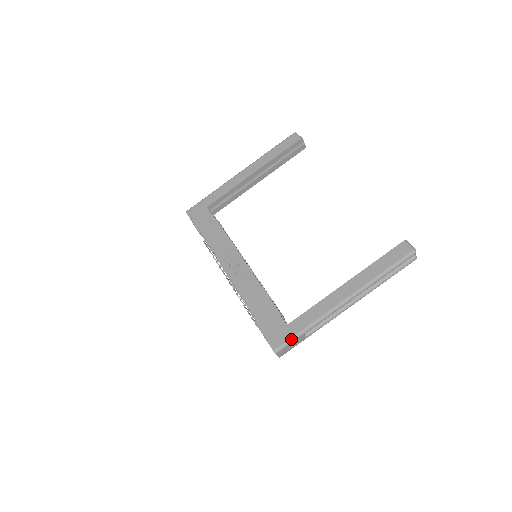
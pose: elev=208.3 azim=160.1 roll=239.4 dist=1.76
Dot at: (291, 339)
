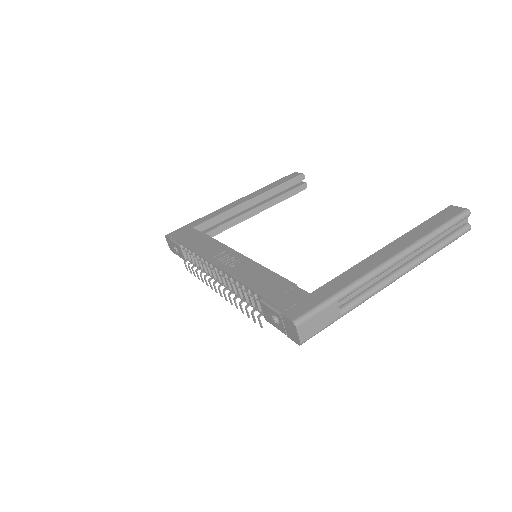
Dot at: (319, 305)
